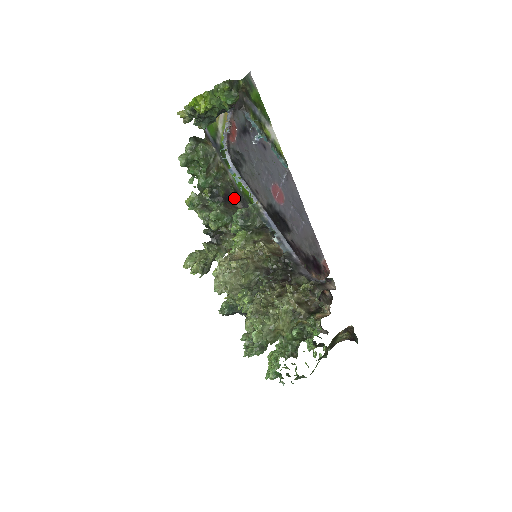
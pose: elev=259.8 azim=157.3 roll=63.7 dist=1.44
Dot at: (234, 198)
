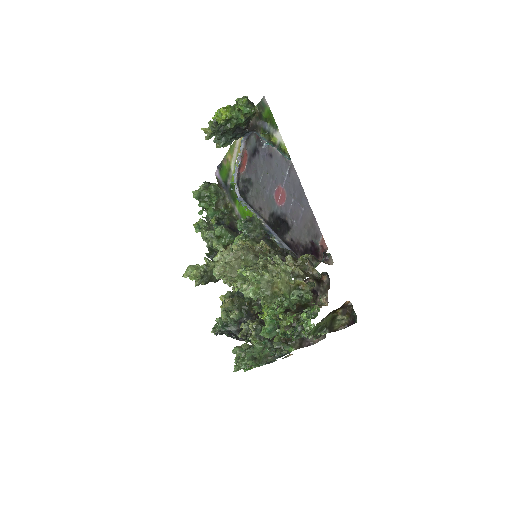
Dot at: (238, 232)
